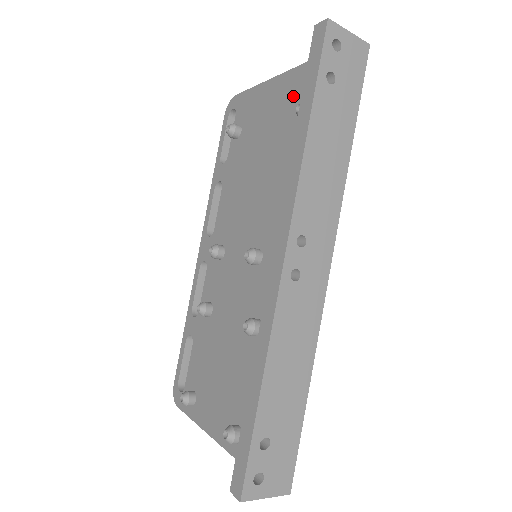
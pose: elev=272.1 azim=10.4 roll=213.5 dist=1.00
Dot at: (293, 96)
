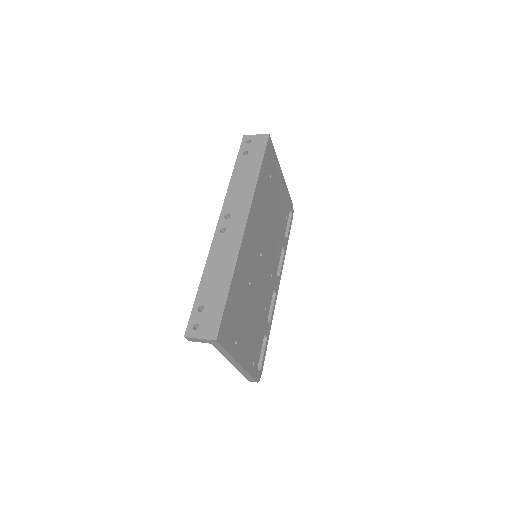
Dot at: occluded
